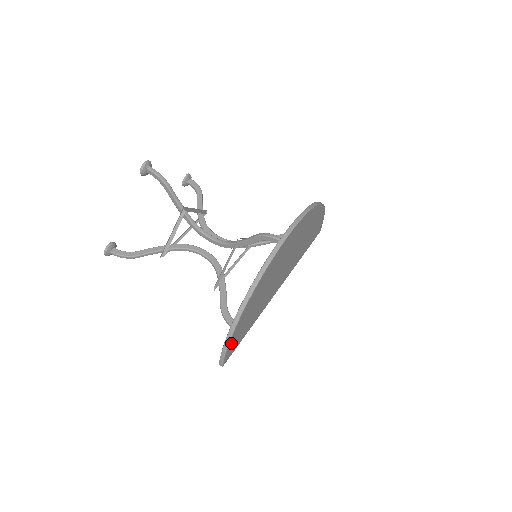
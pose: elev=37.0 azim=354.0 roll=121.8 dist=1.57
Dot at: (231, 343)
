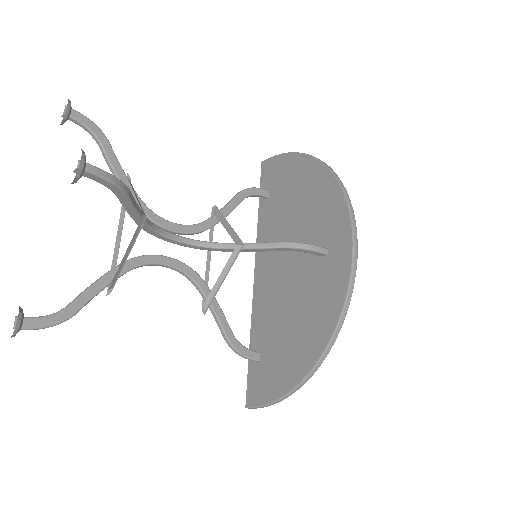
Dot at: occluded
